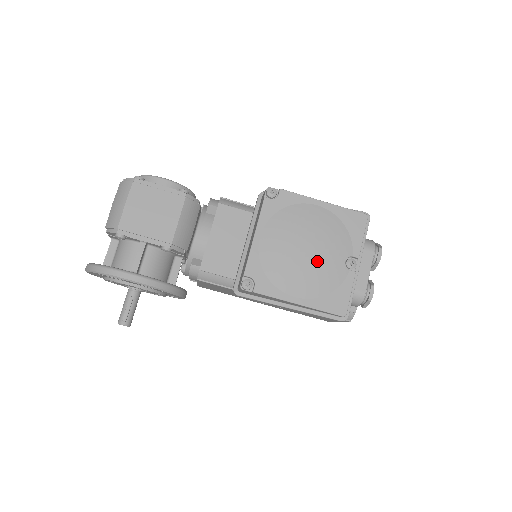
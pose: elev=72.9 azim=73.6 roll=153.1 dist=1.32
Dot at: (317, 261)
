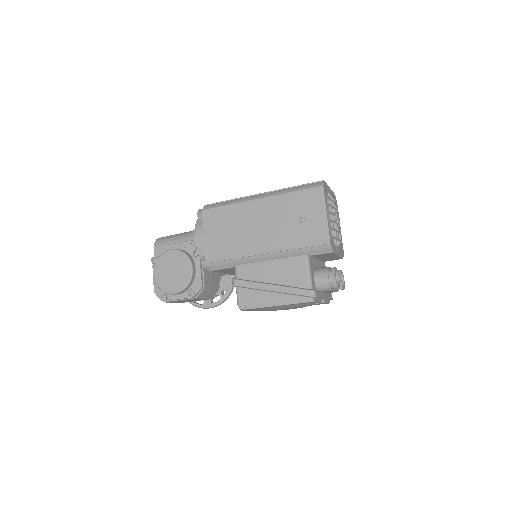
Dot at: occluded
